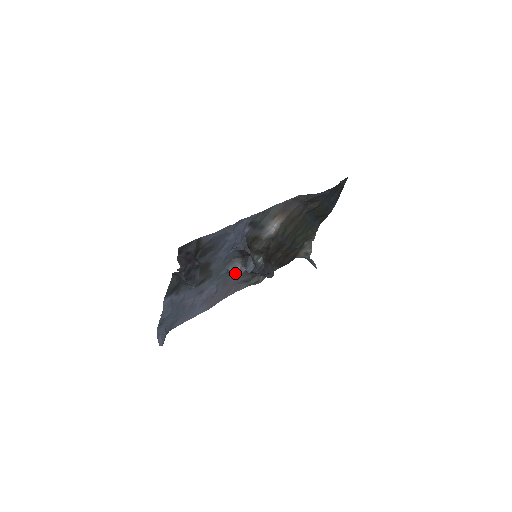
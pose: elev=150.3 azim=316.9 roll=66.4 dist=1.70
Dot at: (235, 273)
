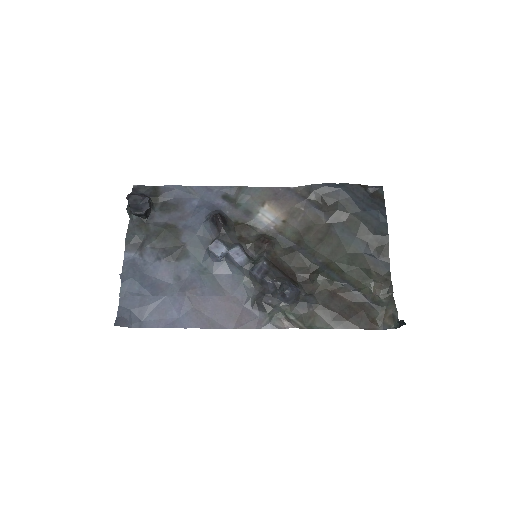
Dot at: (210, 247)
